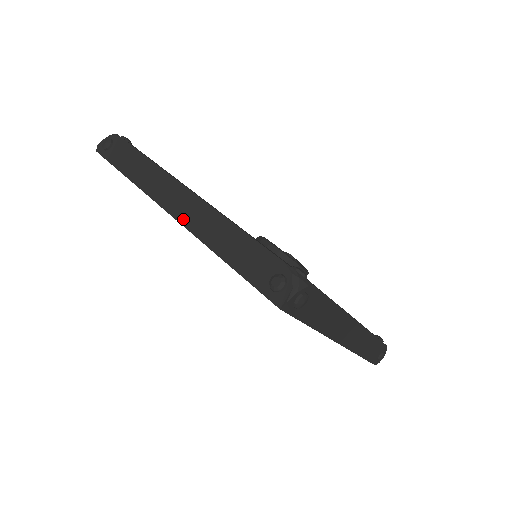
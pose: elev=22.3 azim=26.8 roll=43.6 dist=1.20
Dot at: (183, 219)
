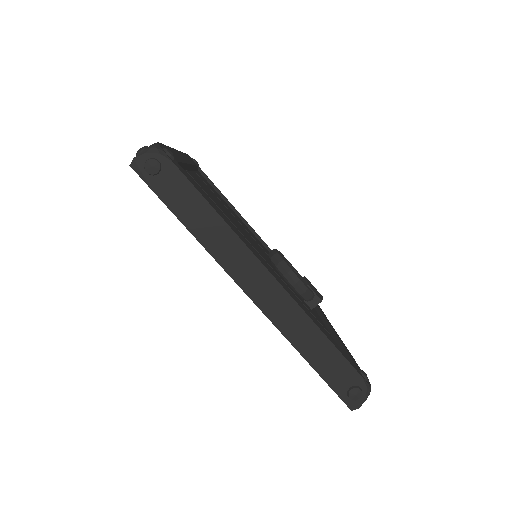
Dot at: occluded
